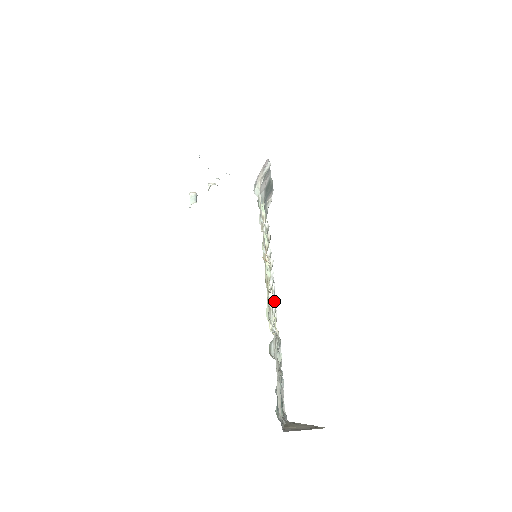
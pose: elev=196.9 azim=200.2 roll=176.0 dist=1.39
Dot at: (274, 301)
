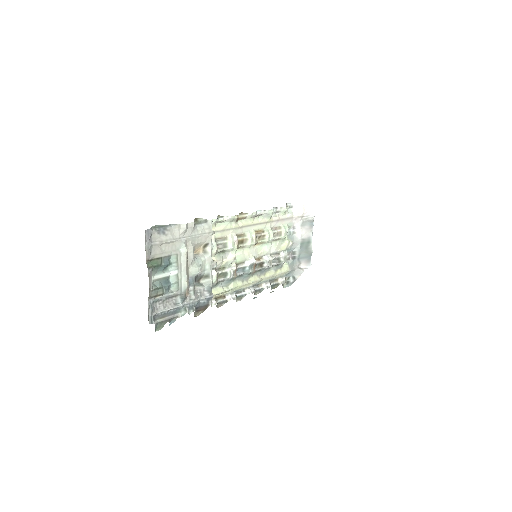
Dot at: (235, 254)
